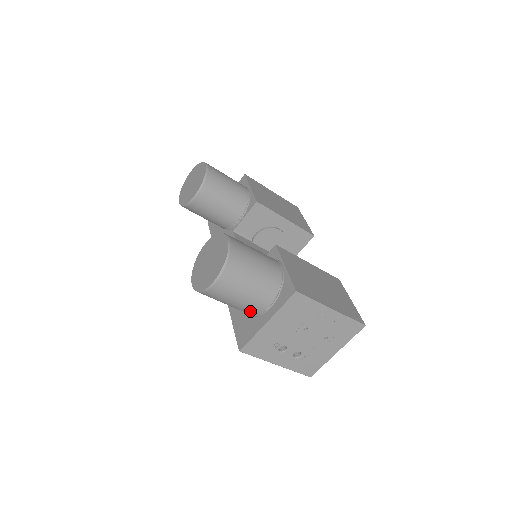
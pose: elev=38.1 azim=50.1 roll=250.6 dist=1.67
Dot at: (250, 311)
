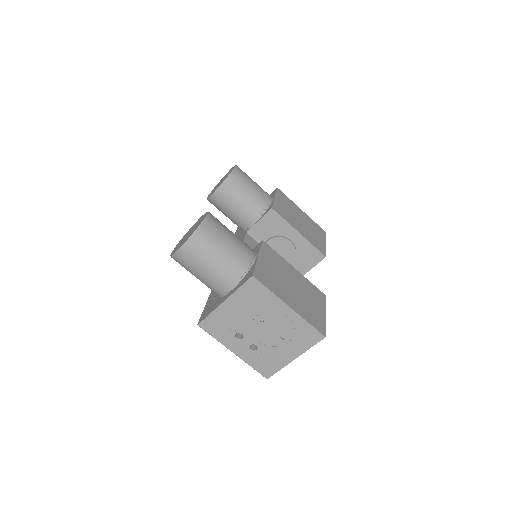
Dot at: (215, 289)
